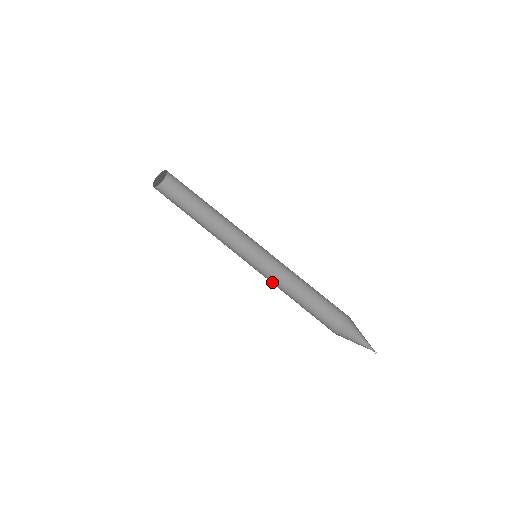
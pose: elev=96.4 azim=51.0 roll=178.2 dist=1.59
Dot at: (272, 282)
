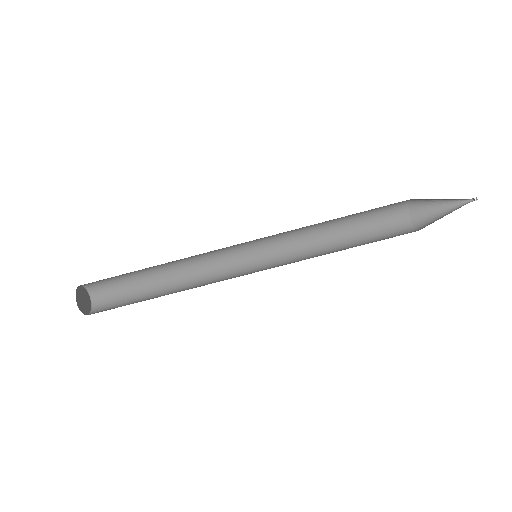
Dot at: (298, 250)
